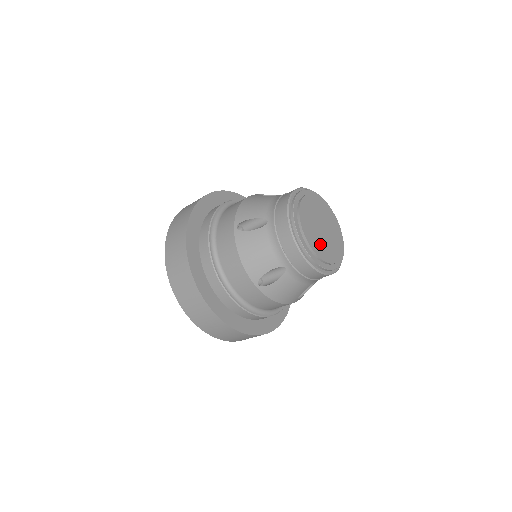
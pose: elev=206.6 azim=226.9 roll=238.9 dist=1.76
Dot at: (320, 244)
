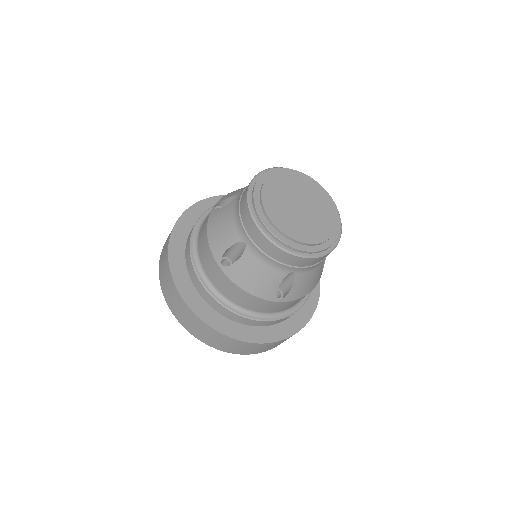
Dot at: (309, 227)
